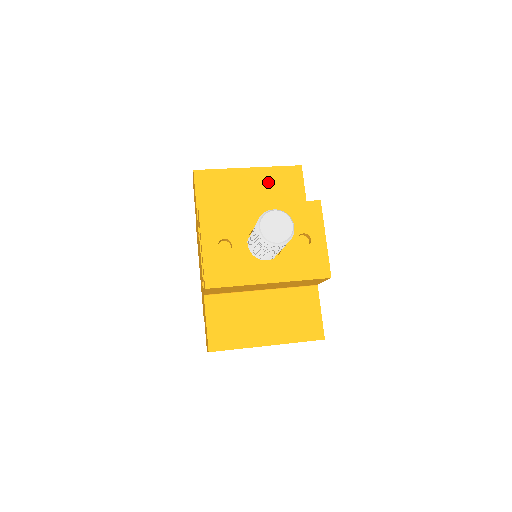
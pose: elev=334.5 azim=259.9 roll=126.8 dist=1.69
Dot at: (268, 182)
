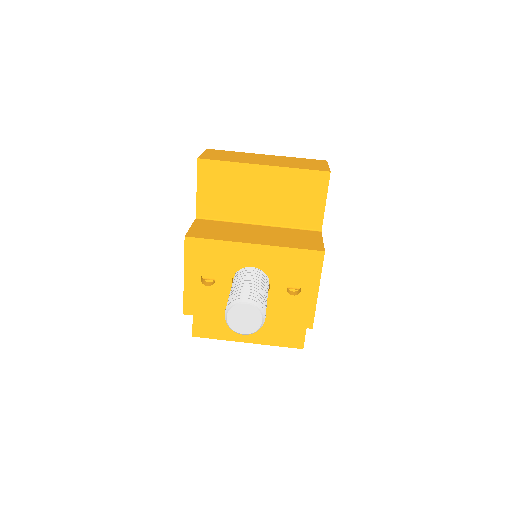
Dot at: (283, 186)
